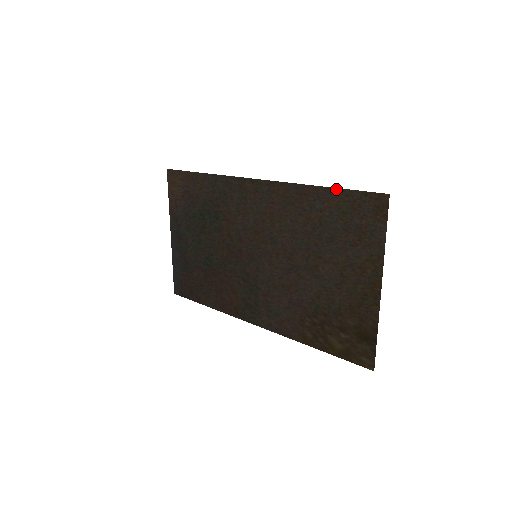
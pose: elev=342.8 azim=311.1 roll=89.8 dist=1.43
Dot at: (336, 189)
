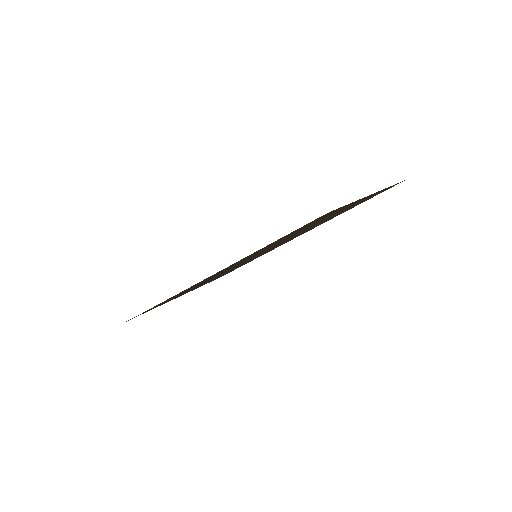
Dot at: occluded
